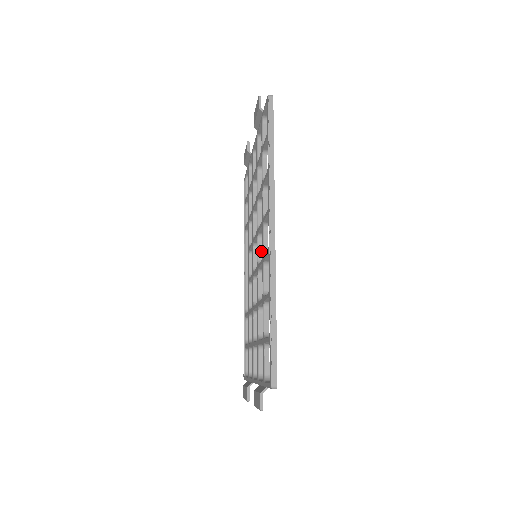
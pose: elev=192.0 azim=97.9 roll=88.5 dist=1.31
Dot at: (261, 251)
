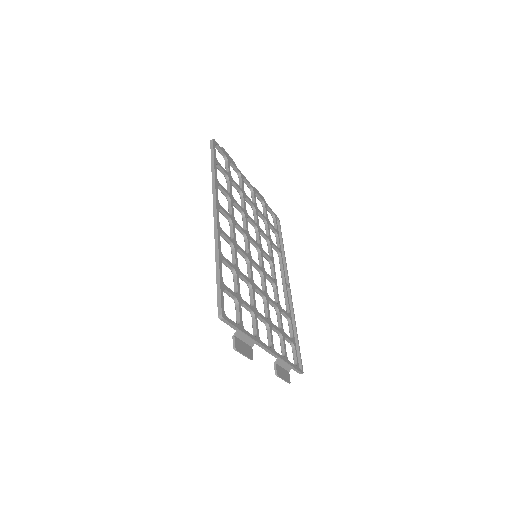
Dot at: (247, 246)
